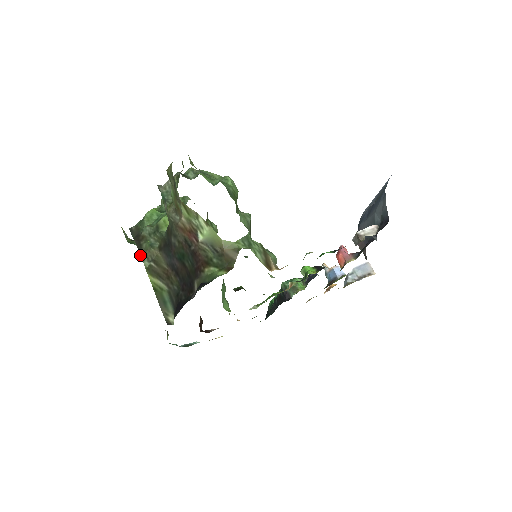
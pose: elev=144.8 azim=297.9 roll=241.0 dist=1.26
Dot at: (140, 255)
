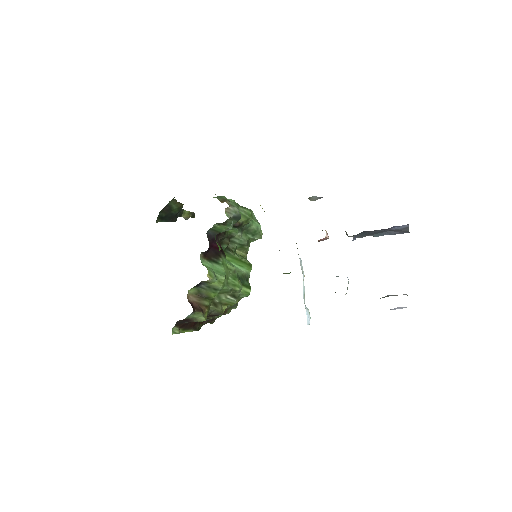
Dot at: occluded
